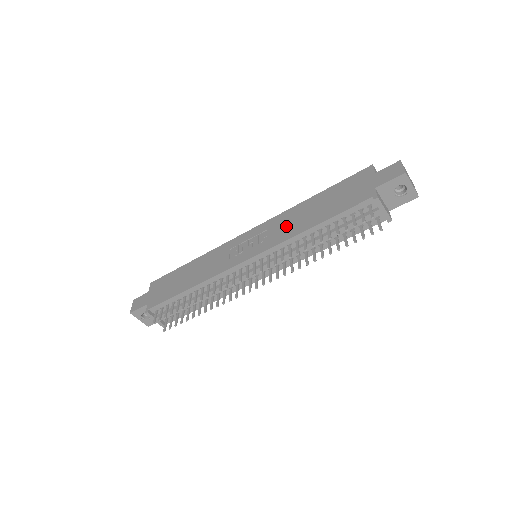
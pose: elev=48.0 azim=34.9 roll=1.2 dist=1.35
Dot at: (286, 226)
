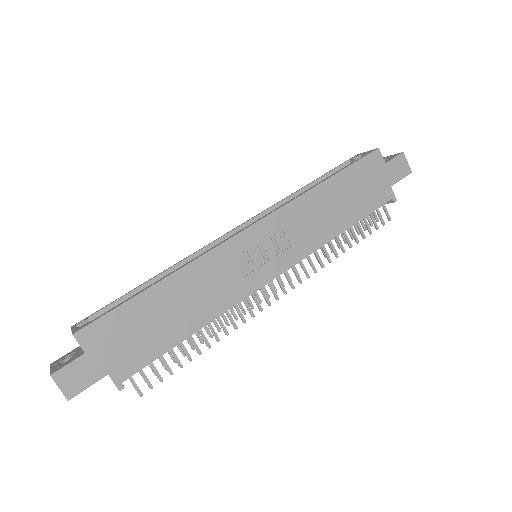
Dot at: (310, 226)
